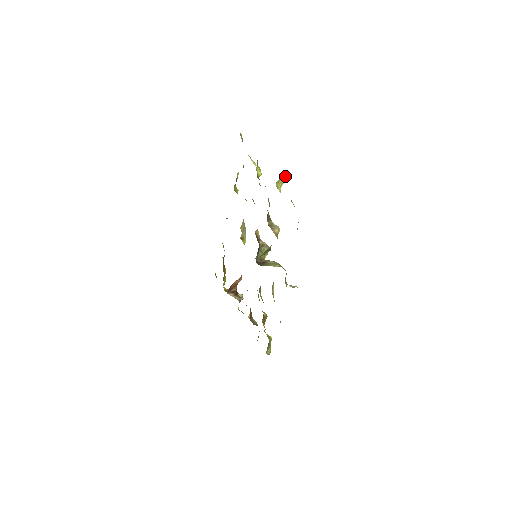
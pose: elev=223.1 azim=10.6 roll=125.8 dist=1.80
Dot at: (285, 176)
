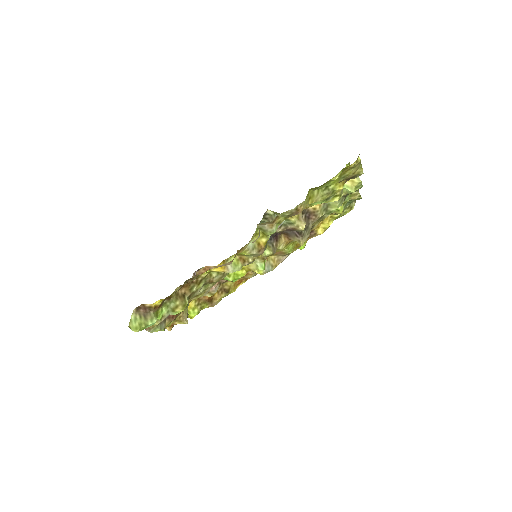
Dot at: (358, 180)
